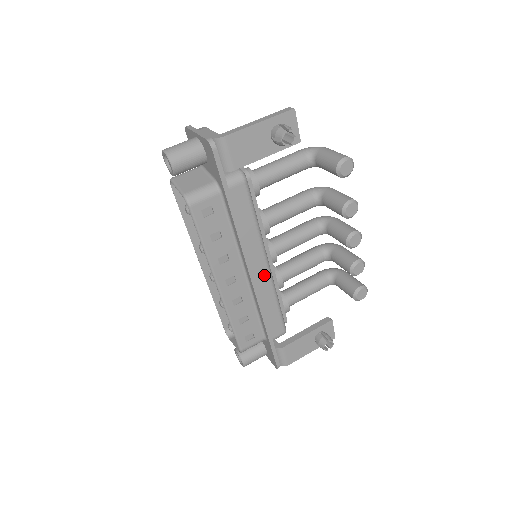
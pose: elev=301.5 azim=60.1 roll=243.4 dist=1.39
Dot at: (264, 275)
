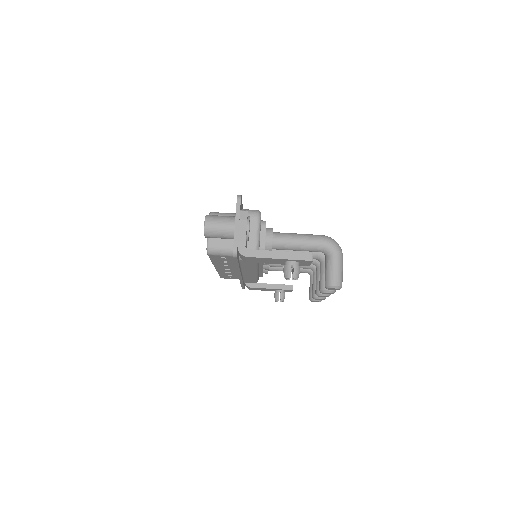
Dot at: (251, 275)
